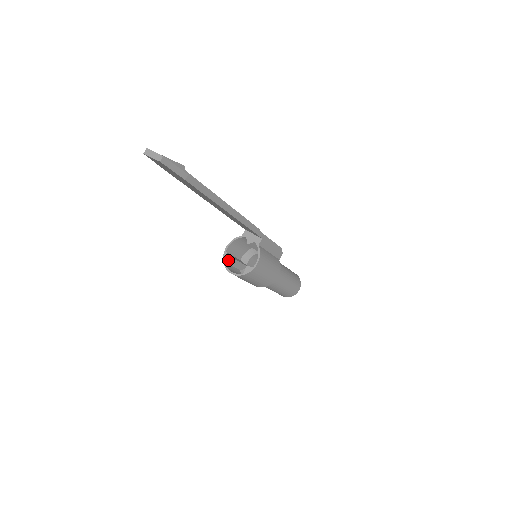
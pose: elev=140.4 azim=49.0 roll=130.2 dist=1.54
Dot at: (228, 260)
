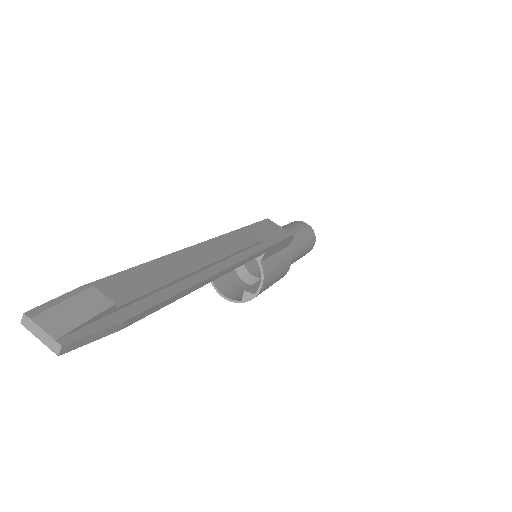
Dot at: occluded
